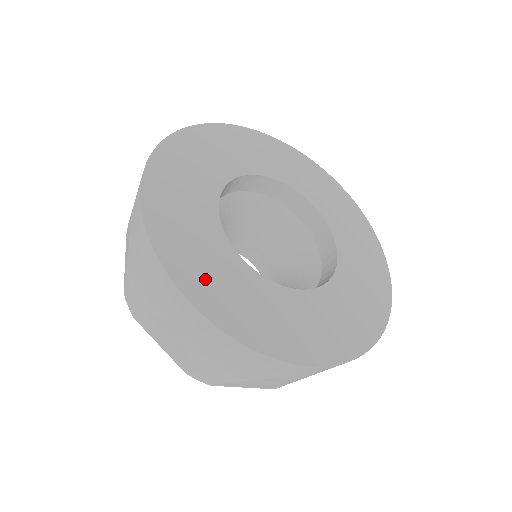
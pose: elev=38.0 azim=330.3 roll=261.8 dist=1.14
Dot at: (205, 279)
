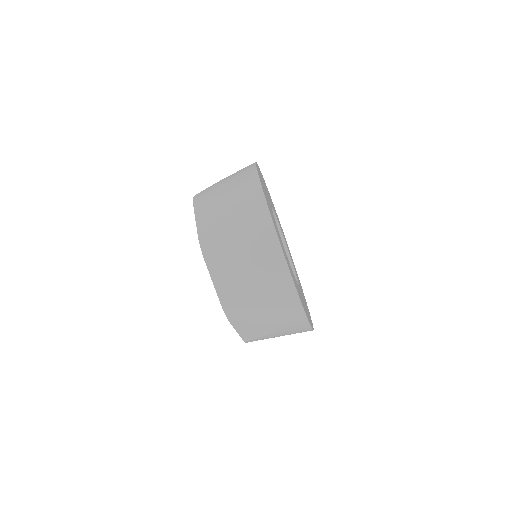
Dot at: occluded
